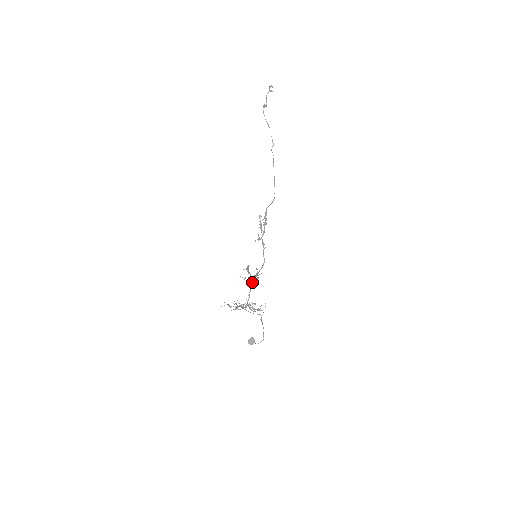
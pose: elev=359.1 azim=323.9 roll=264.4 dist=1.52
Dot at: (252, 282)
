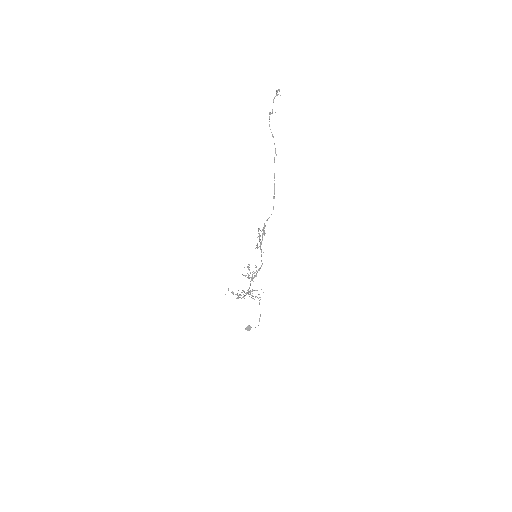
Dot at: occluded
